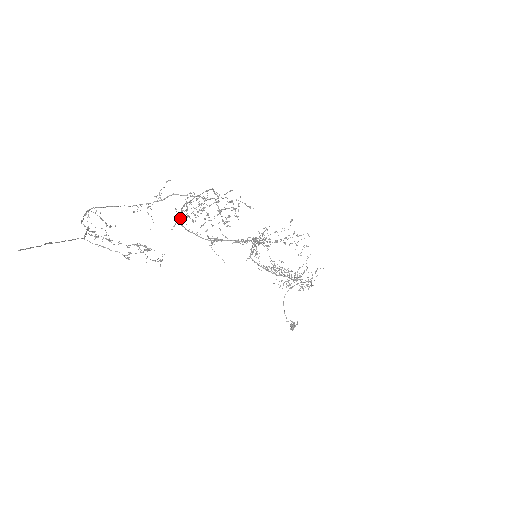
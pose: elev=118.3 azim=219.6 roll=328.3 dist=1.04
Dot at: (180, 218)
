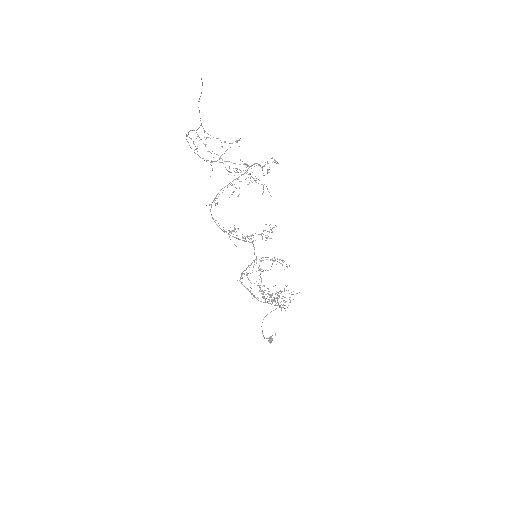
Dot at: (216, 198)
